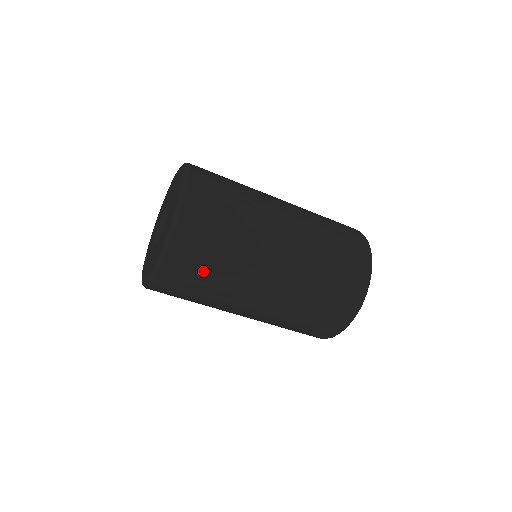
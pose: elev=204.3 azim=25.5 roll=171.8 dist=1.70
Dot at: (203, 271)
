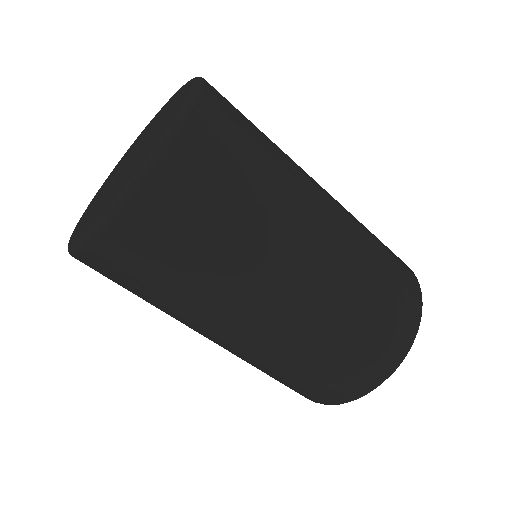
Dot at: (189, 244)
